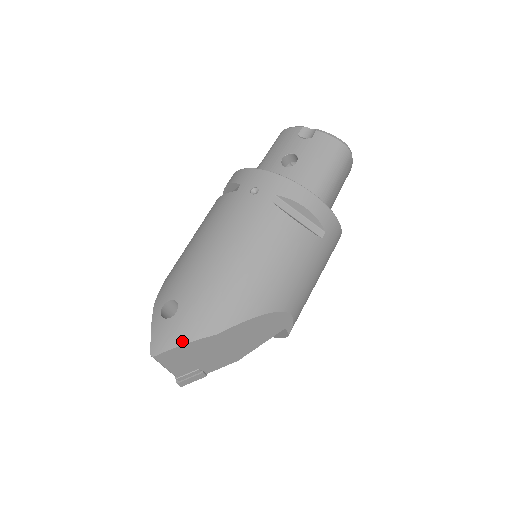
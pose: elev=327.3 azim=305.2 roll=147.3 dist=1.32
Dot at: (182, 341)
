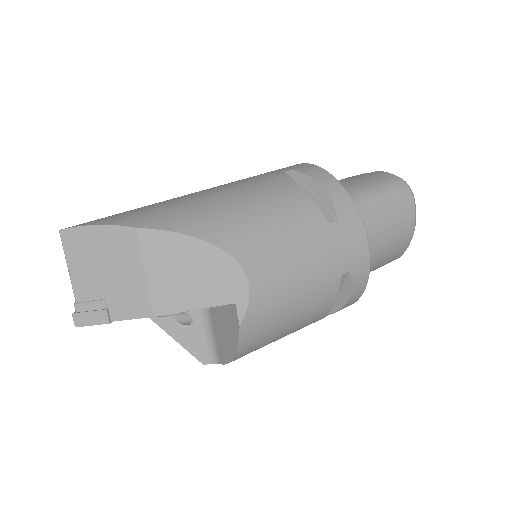
Dot at: (97, 223)
